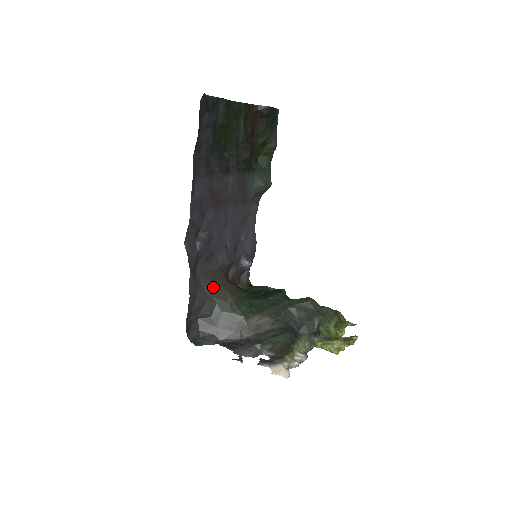
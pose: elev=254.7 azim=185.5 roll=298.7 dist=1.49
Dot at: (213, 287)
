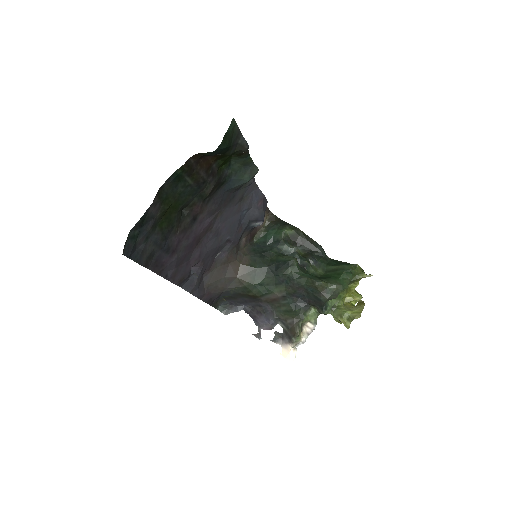
Dot at: (225, 281)
